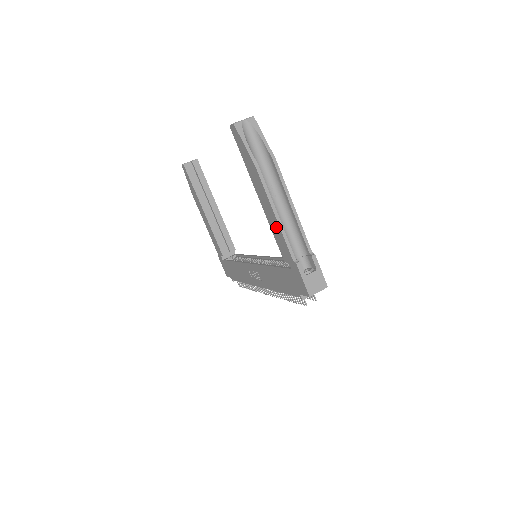
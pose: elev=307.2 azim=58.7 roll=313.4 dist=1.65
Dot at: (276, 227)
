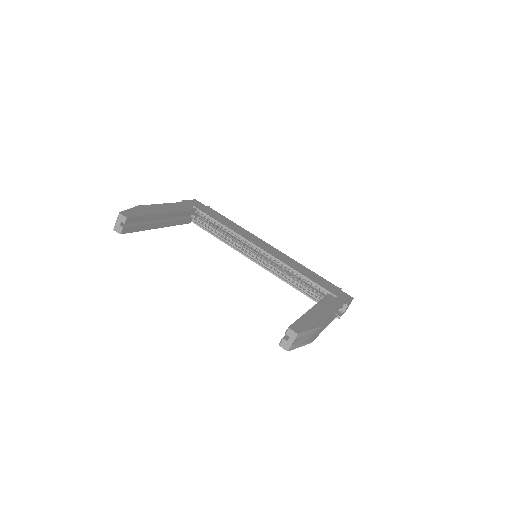
Dot at: occluded
